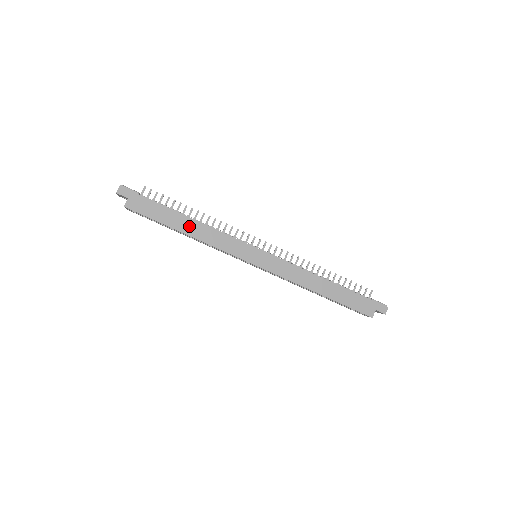
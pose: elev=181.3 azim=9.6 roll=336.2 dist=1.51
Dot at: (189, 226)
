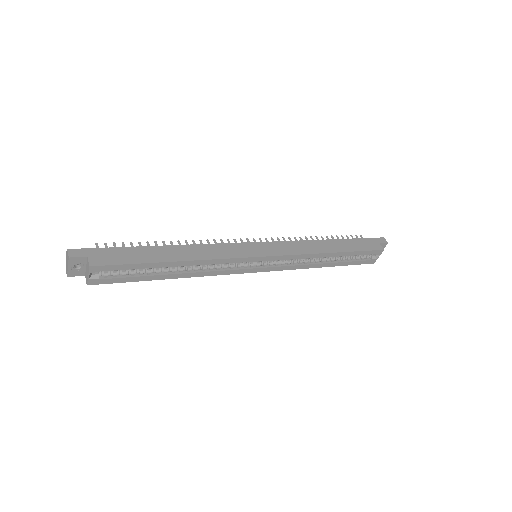
Dot at: (176, 253)
